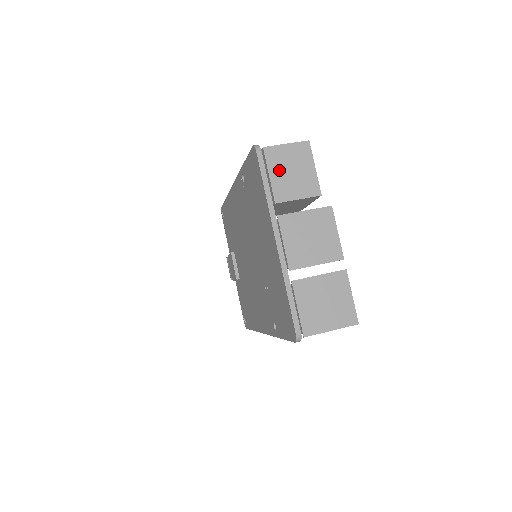
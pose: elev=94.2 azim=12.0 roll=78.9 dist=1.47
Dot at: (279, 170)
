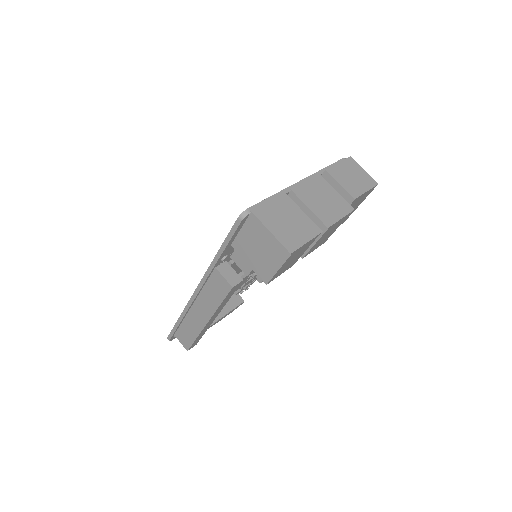
Dot at: (346, 168)
